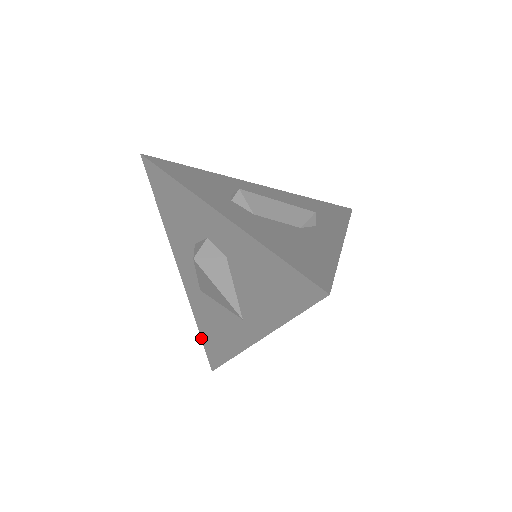
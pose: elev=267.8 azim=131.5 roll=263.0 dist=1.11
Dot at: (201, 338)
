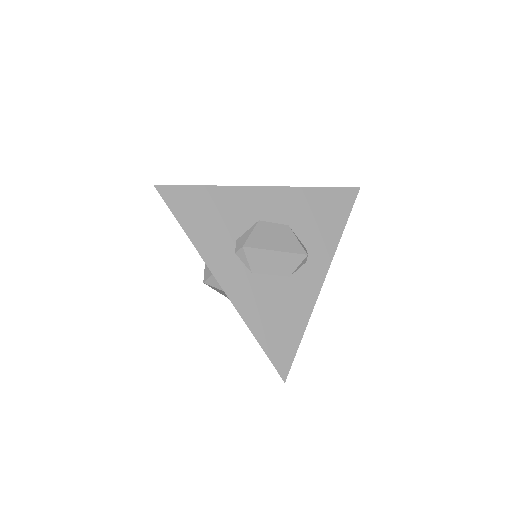
Dot at: occluded
